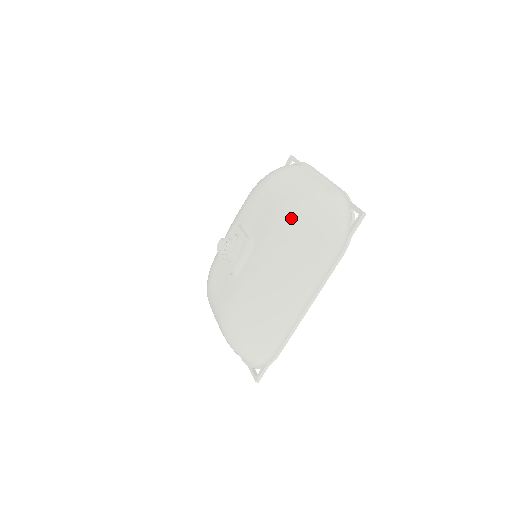
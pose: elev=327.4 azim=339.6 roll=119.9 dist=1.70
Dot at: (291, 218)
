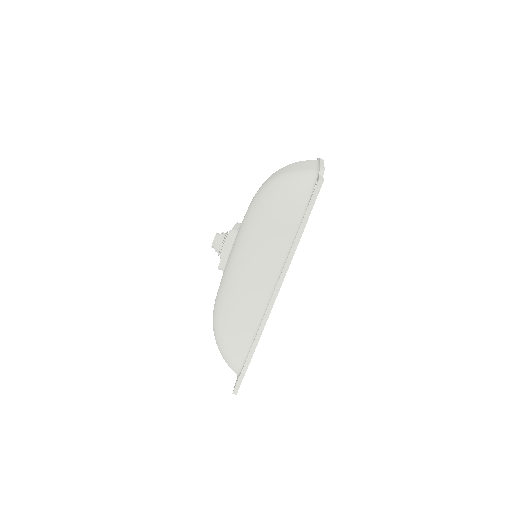
Dot at: (258, 199)
